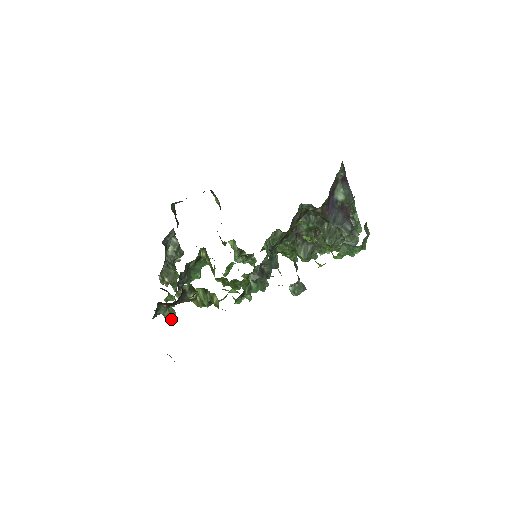
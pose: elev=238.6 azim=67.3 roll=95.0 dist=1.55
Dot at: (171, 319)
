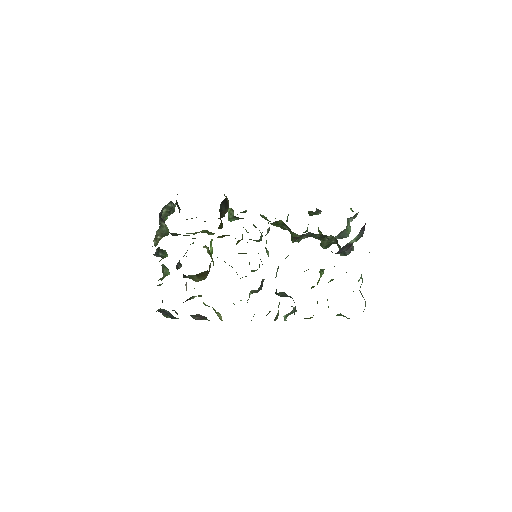
Dot at: occluded
